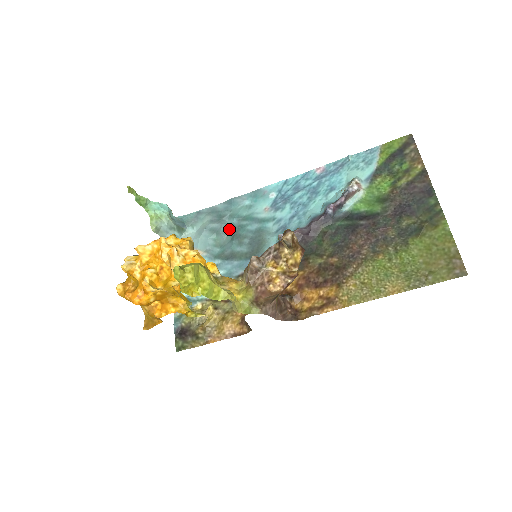
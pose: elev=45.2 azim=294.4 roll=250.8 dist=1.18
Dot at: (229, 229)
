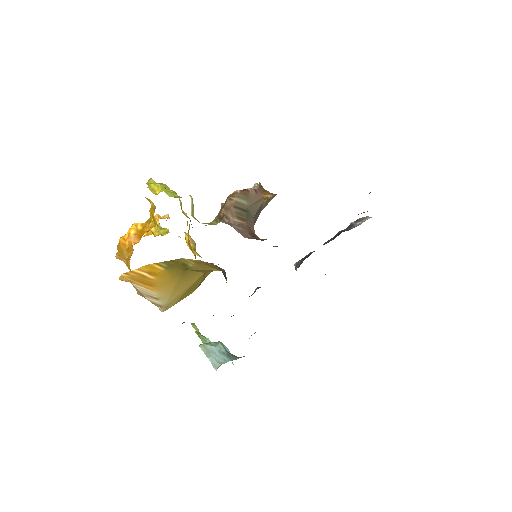
Dot at: occluded
